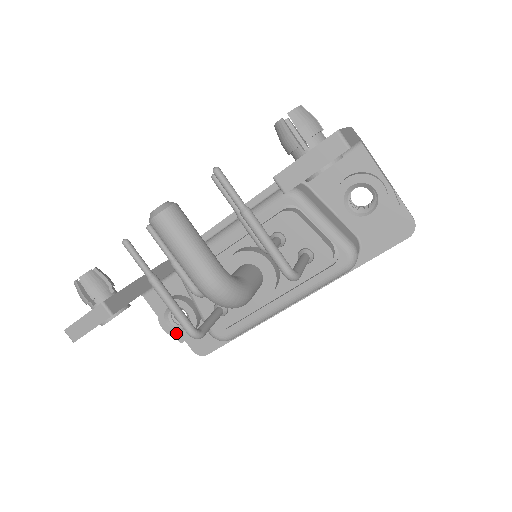
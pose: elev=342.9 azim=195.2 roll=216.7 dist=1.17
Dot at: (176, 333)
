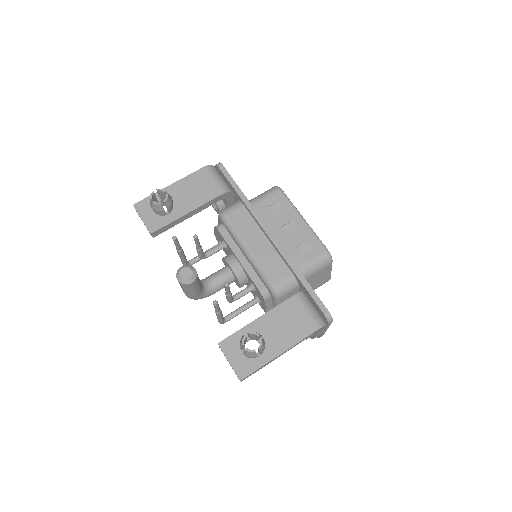
Dot at: occluded
